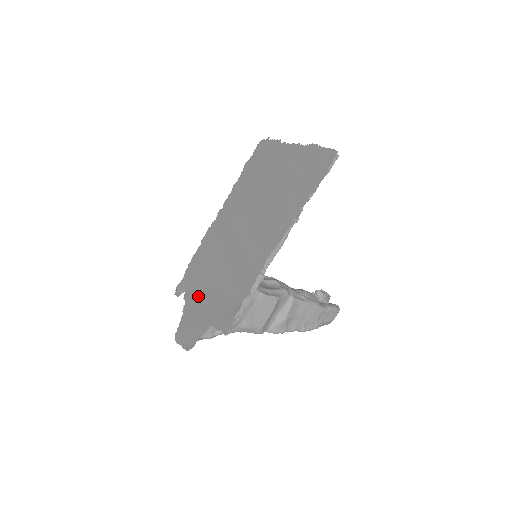
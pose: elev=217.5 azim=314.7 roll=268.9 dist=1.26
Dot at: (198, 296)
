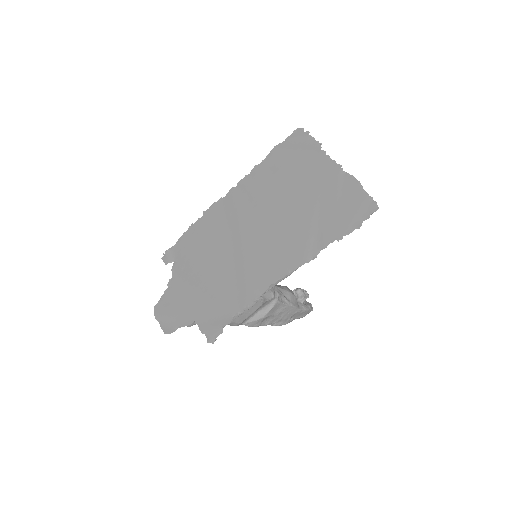
Dot at: (188, 278)
